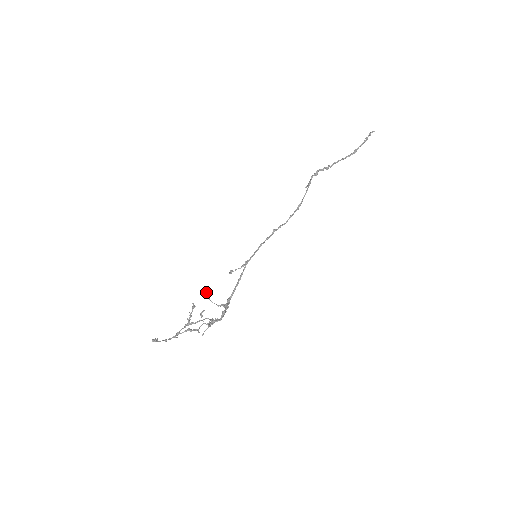
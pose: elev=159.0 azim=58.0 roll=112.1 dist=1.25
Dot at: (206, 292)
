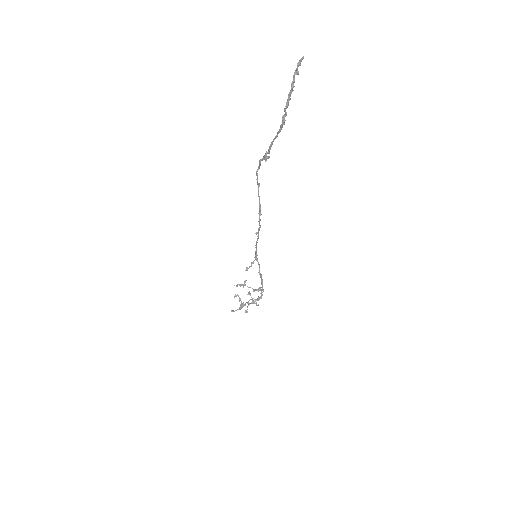
Dot at: (240, 284)
